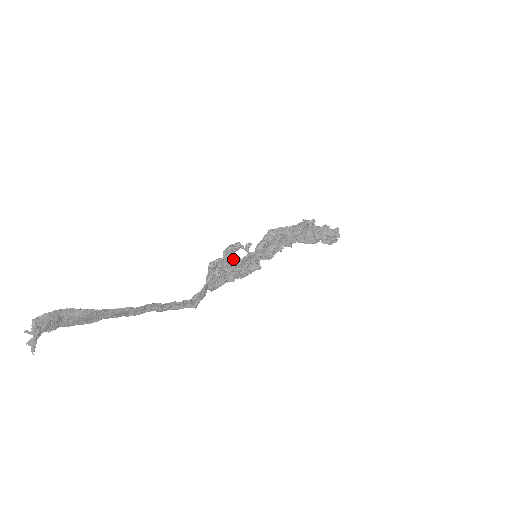
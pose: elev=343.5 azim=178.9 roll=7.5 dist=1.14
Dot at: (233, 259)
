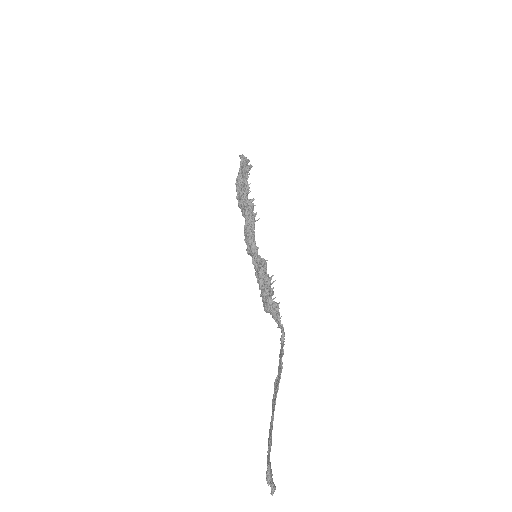
Dot at: (264, 283)
